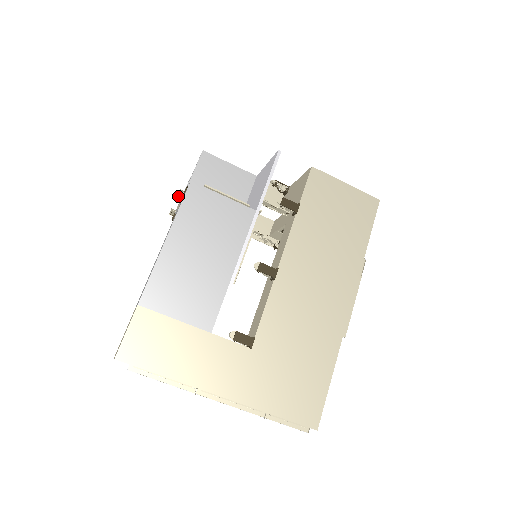
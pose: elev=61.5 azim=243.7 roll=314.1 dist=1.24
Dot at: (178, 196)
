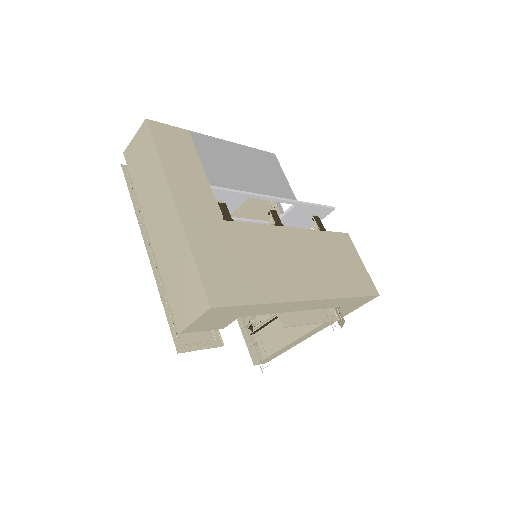
Dot at: occluded
